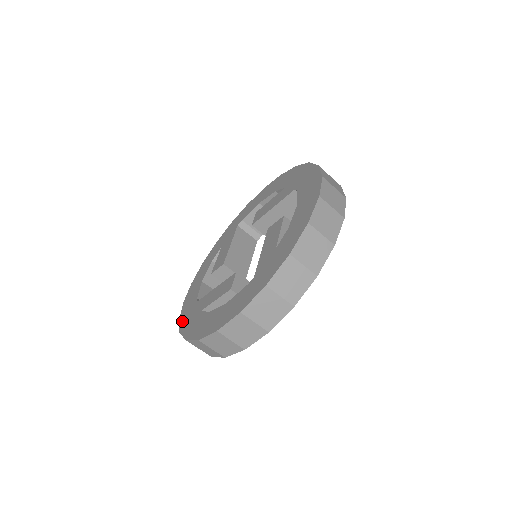
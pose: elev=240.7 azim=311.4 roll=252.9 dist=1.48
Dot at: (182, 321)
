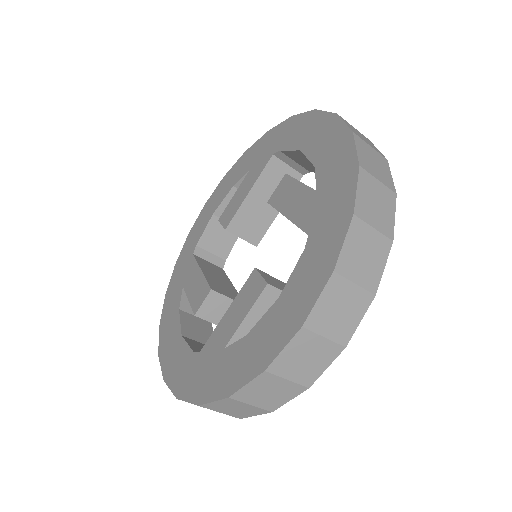
Dot at: (188, 392)
